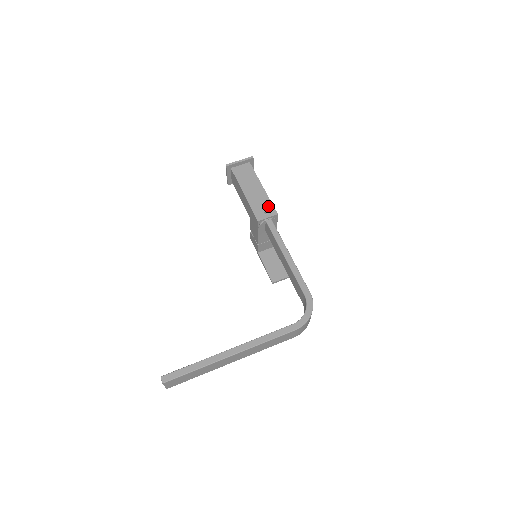
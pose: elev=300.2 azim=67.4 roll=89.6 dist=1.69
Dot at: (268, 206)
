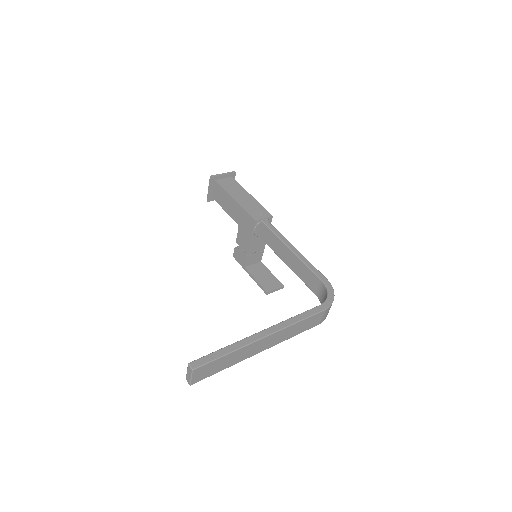
Dot at: (261, 210)
